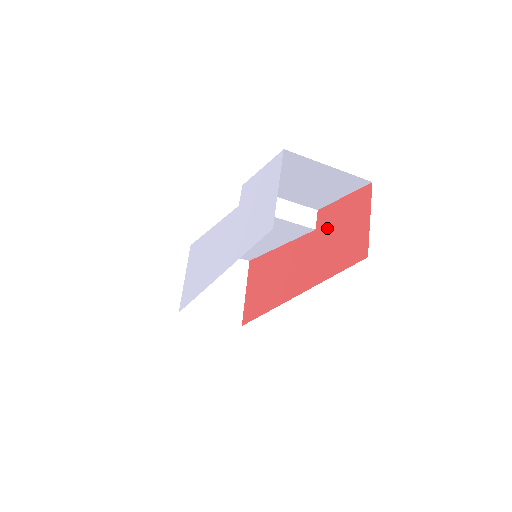
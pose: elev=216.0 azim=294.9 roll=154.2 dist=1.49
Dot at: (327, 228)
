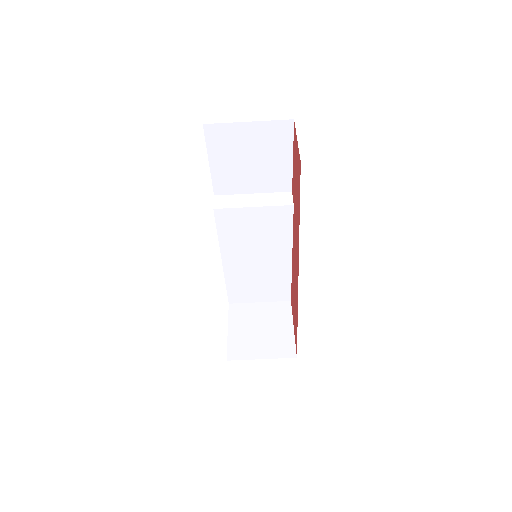
Dot at: (294, 191)
